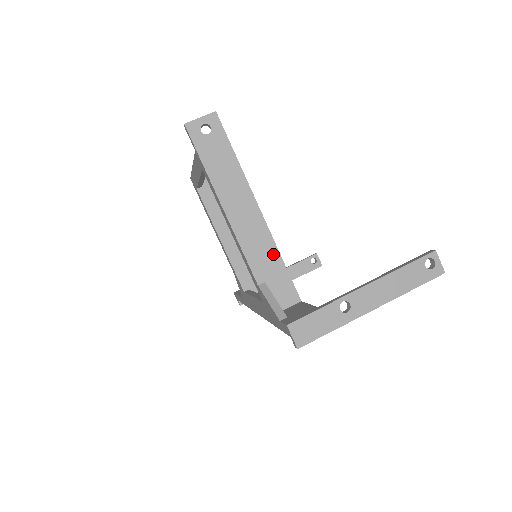
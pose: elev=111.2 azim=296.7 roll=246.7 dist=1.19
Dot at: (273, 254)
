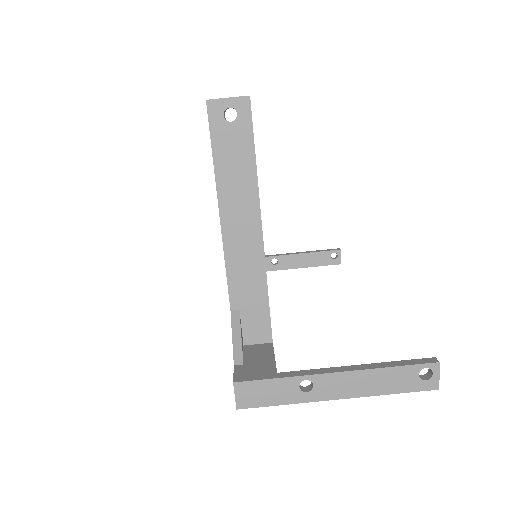
Dot at: (259, 283)
